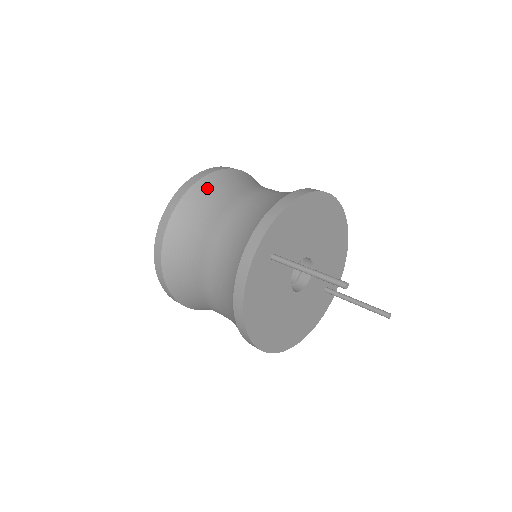
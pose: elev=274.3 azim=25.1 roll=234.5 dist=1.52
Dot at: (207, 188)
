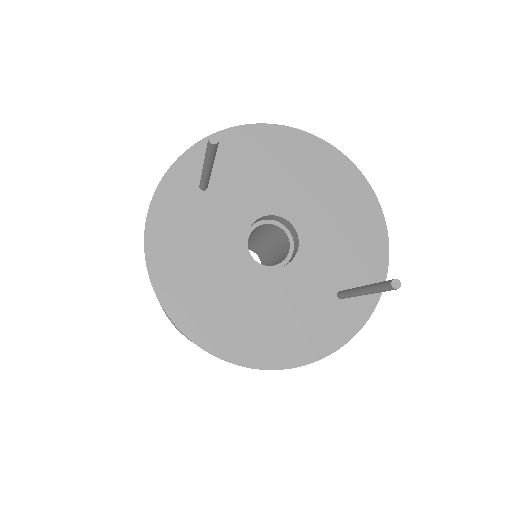
Dot at: occluded
